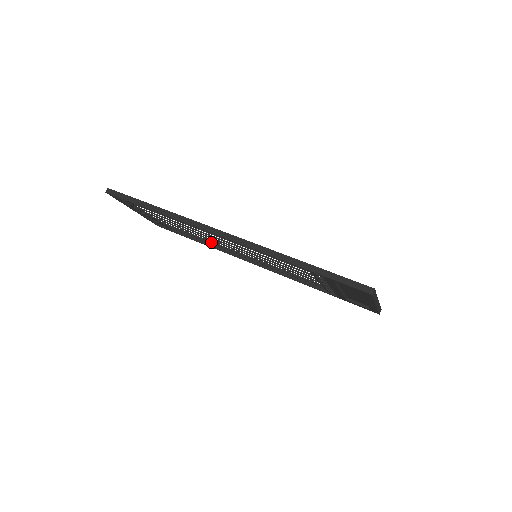
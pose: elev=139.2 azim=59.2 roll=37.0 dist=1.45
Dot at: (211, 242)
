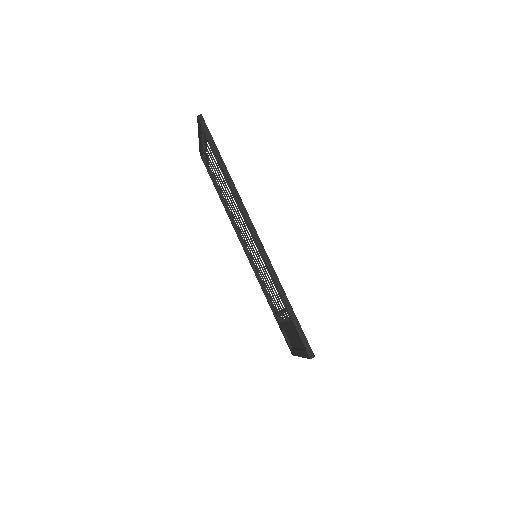
Dot at: (232, 212)
